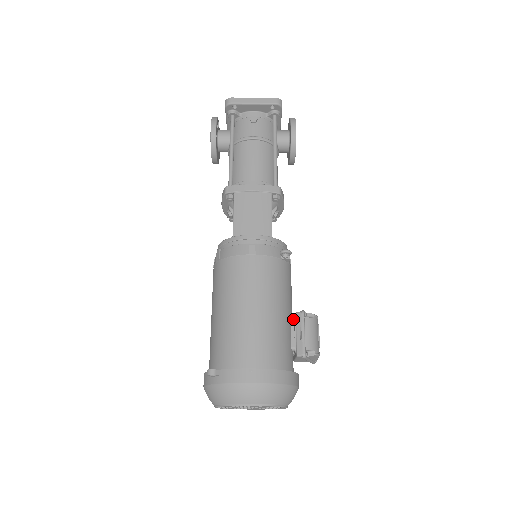
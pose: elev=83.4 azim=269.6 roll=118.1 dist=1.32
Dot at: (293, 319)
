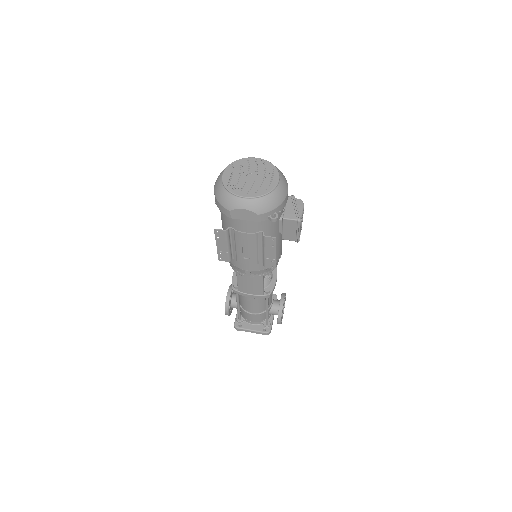
Dot at: occluded
